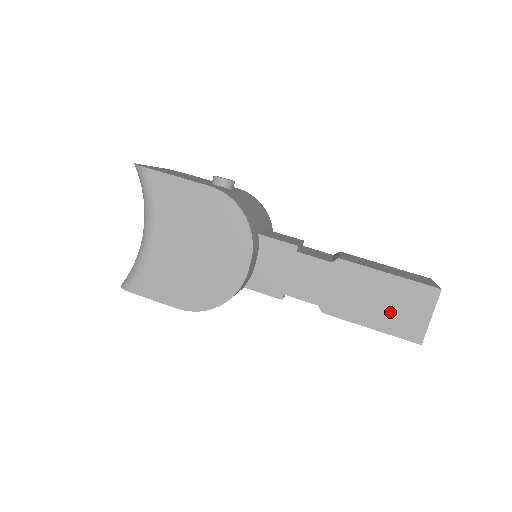
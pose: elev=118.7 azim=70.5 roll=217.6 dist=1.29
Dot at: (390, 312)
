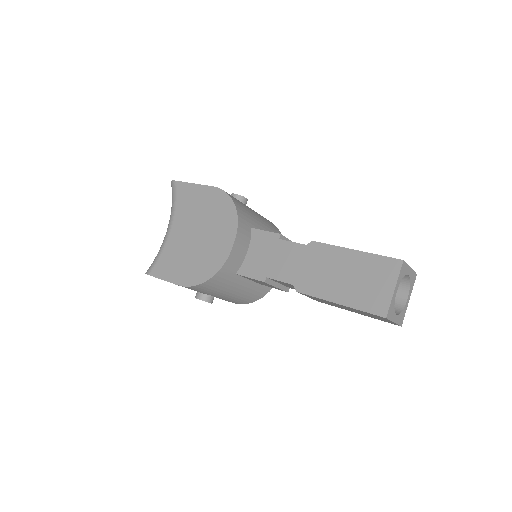
Dot at: (356, 286)
